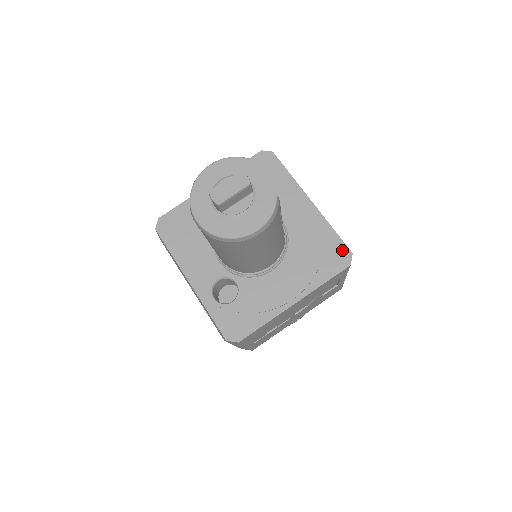
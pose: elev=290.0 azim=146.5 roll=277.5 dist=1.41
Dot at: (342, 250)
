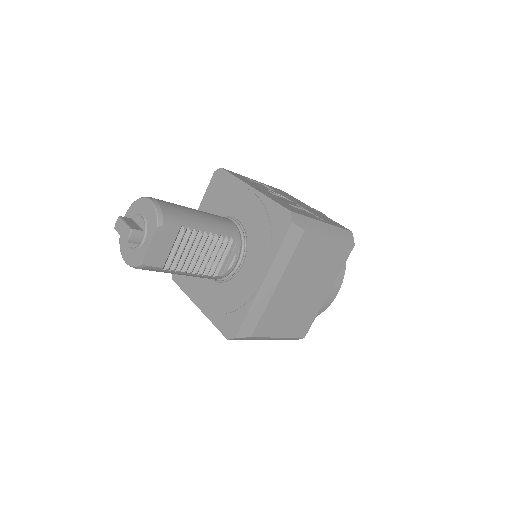
Dot at: (235, 328)
